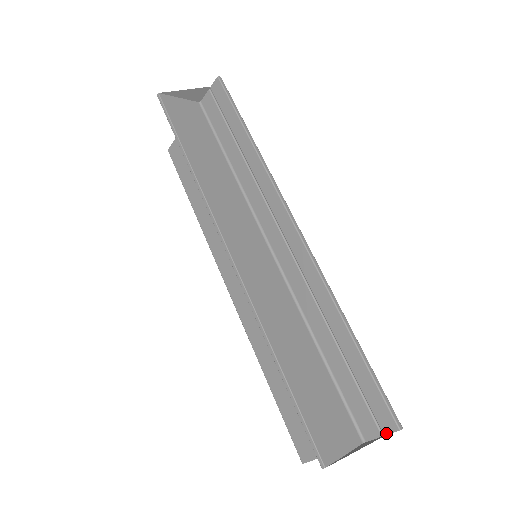
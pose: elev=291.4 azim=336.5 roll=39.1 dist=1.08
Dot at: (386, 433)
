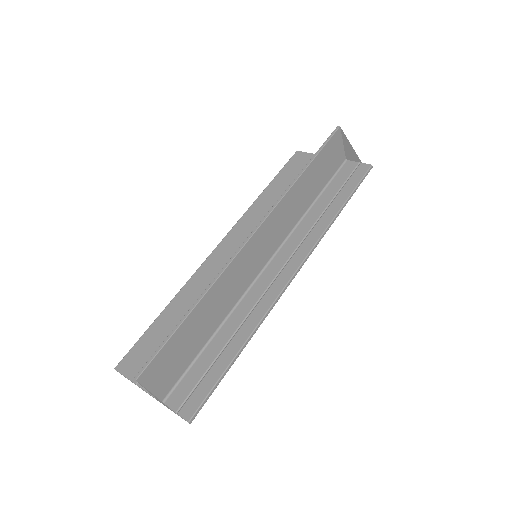
Dot at: (180, 414)
